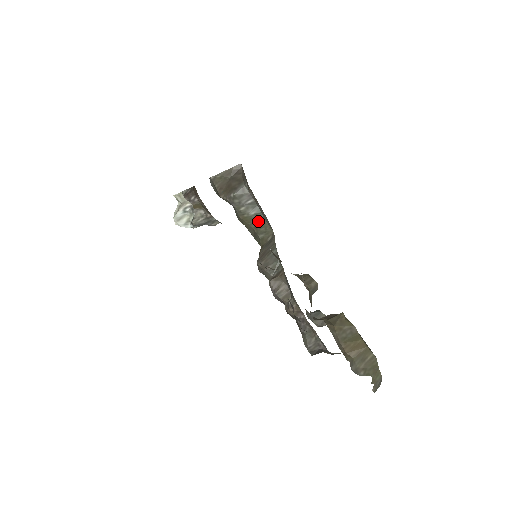
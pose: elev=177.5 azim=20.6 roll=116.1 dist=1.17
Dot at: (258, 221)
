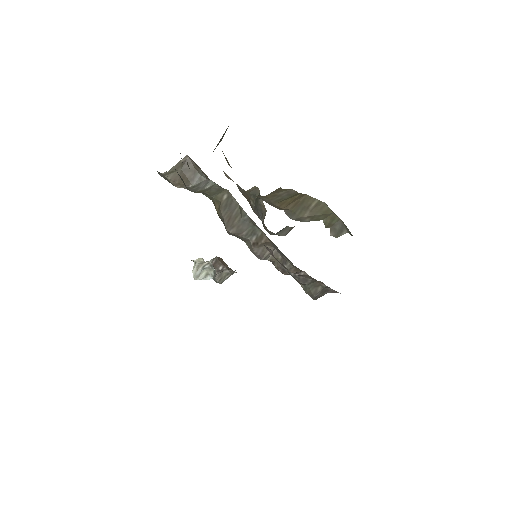
Dot at: (212, 189)
